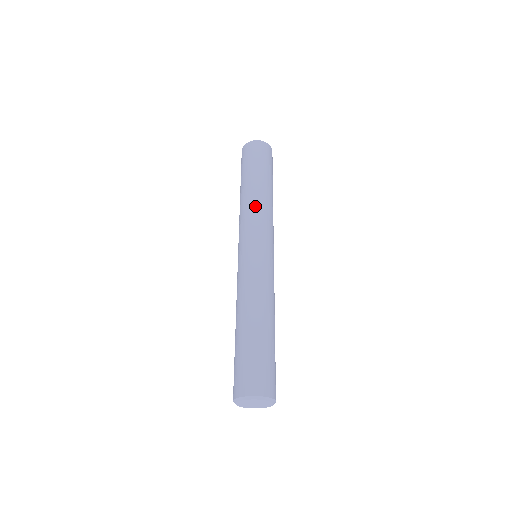
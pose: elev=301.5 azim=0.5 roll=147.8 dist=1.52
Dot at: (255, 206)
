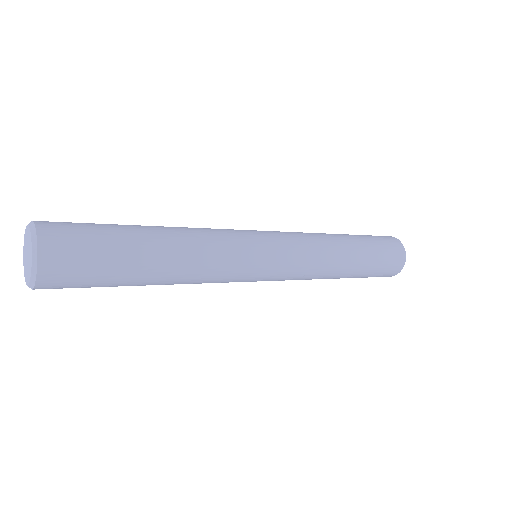
Dot at: (311, 233)
